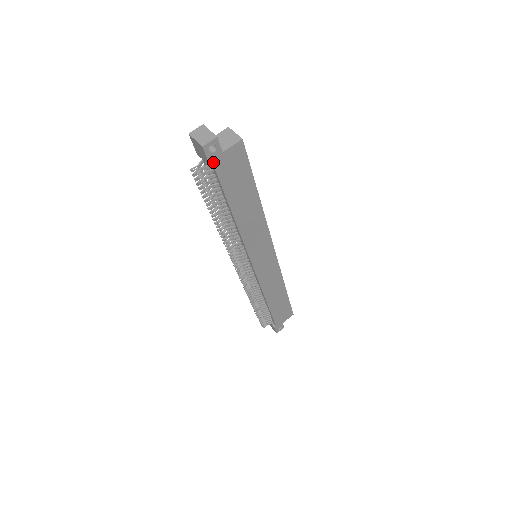
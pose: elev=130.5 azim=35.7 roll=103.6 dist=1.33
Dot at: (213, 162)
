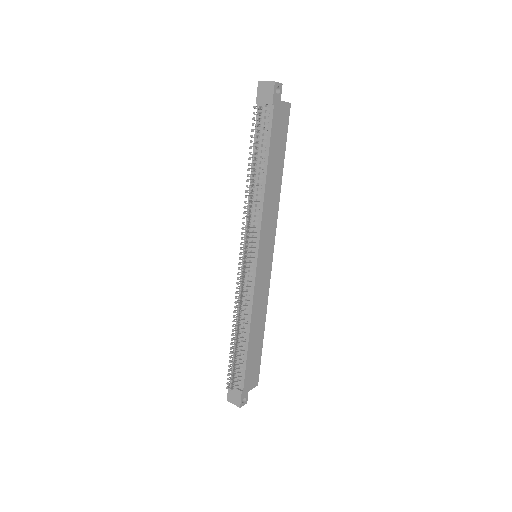
Dot at: (274, 102)
